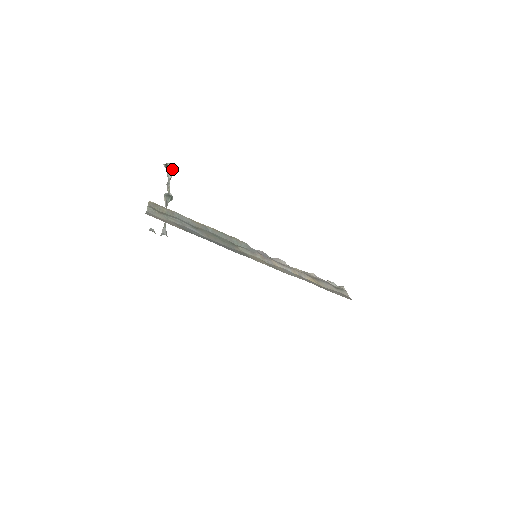
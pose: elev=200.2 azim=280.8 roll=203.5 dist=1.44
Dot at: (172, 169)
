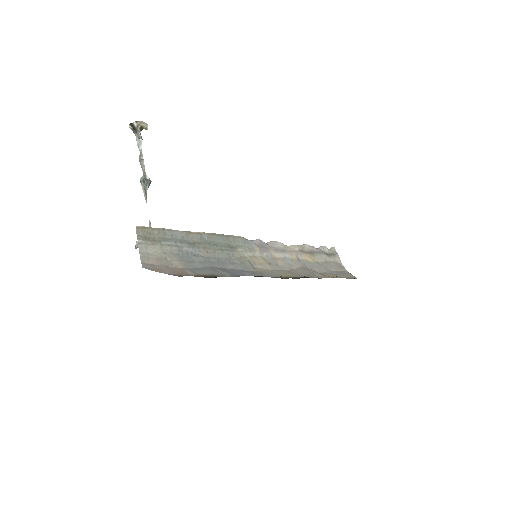
Dot at: (140, 130)
